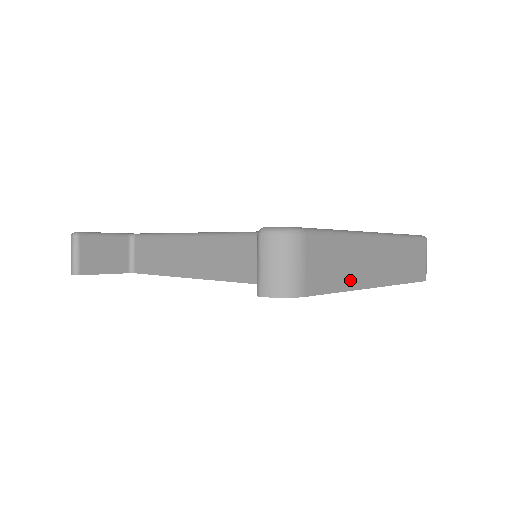
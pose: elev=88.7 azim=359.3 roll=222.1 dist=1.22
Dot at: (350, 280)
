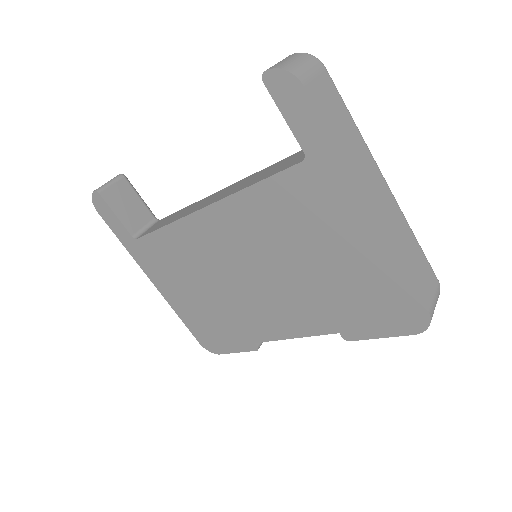
Dot at: (347, 154)
